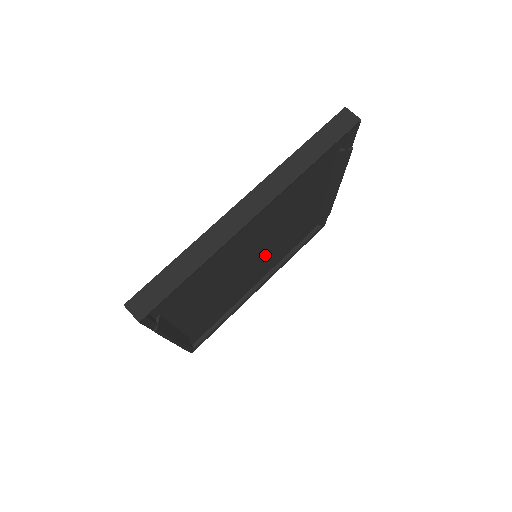
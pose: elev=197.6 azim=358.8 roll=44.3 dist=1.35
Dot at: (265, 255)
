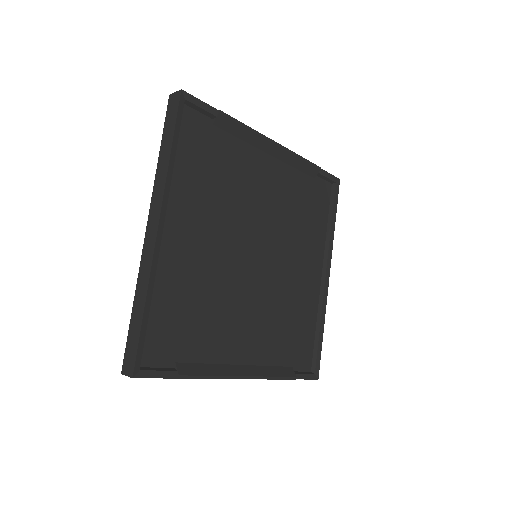
Dot at: (276, 249)
